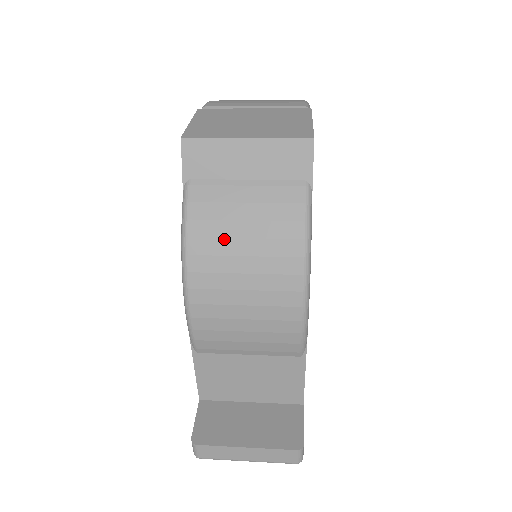
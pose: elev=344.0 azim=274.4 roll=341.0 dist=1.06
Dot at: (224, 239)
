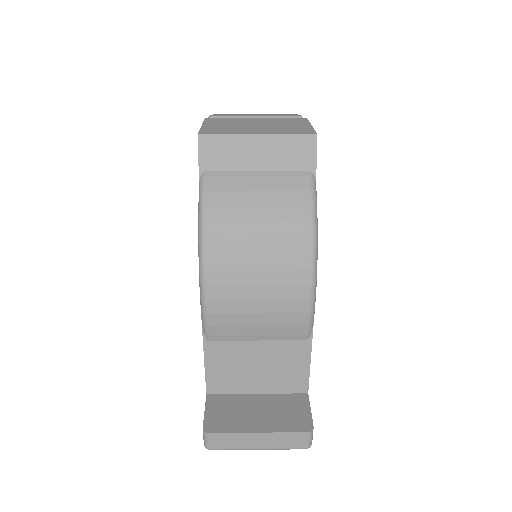
Dot at: (239, 223)
